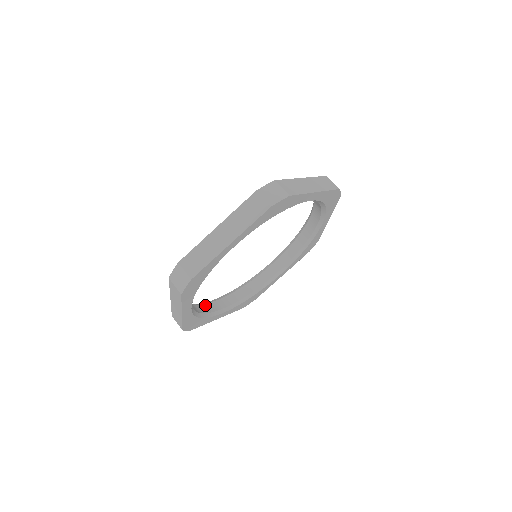
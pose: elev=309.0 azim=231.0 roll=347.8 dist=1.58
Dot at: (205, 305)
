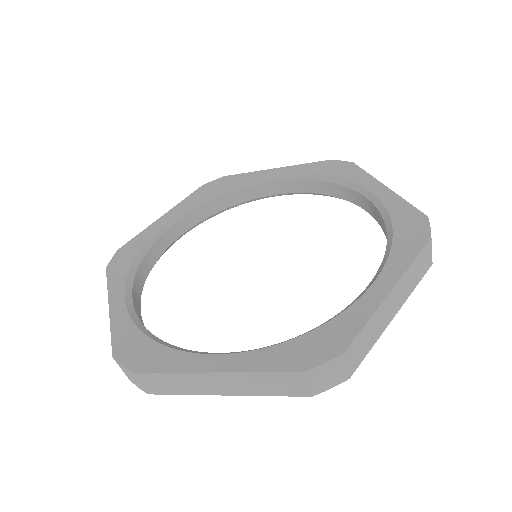
Dot at: (158, 241)
